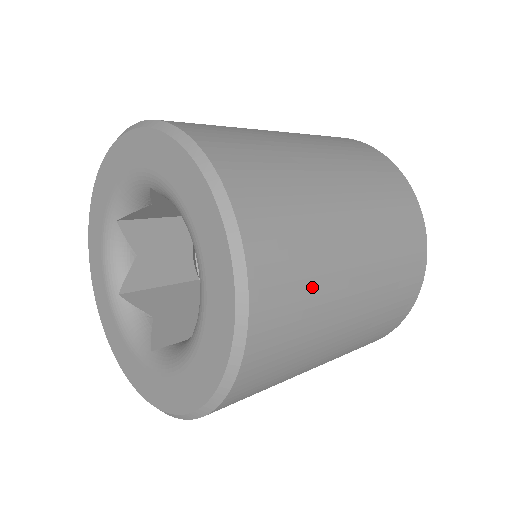
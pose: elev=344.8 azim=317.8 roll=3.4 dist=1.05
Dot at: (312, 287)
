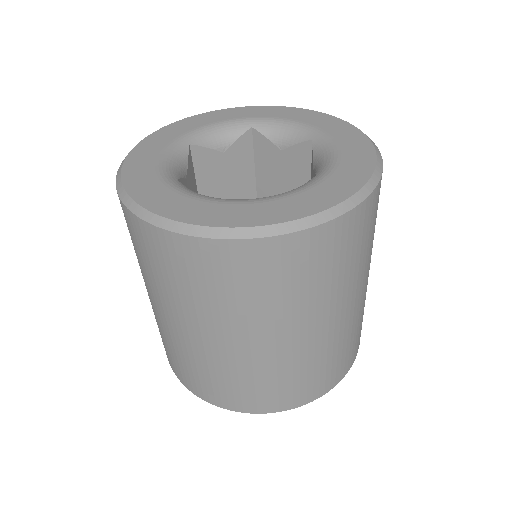
Dot at: occluded
